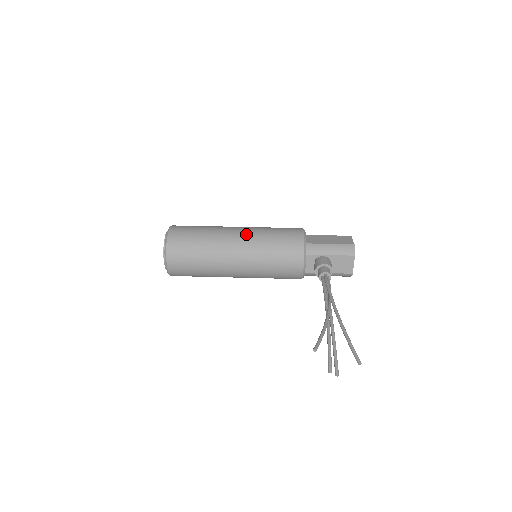
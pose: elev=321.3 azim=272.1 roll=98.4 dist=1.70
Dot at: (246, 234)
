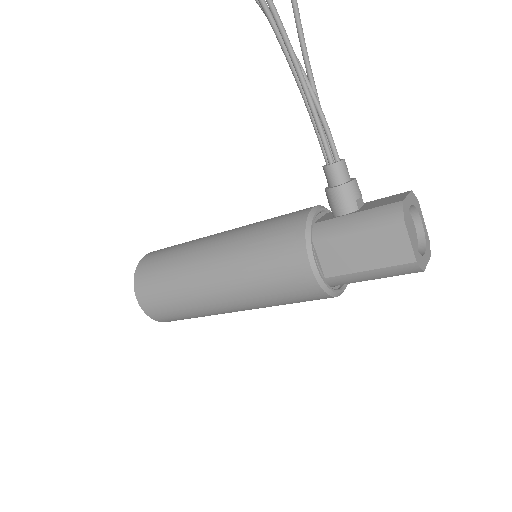
Dot at: occluded
